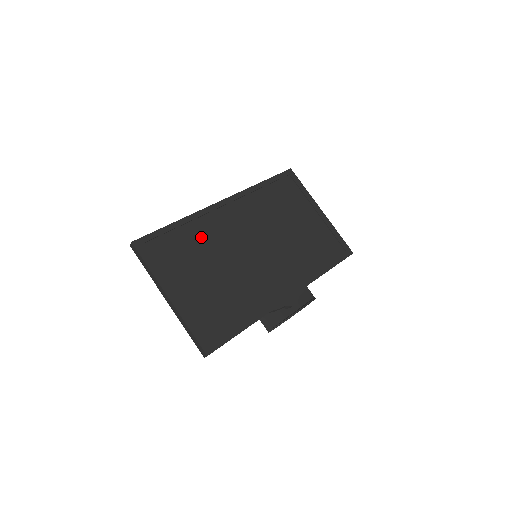
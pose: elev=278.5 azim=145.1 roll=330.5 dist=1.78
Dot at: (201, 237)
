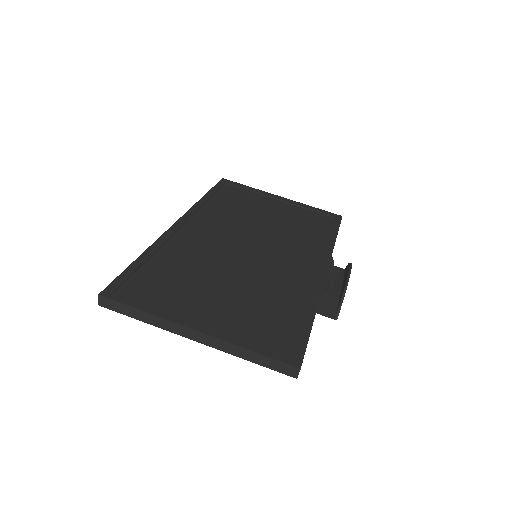
Dot at: (182, 259)
